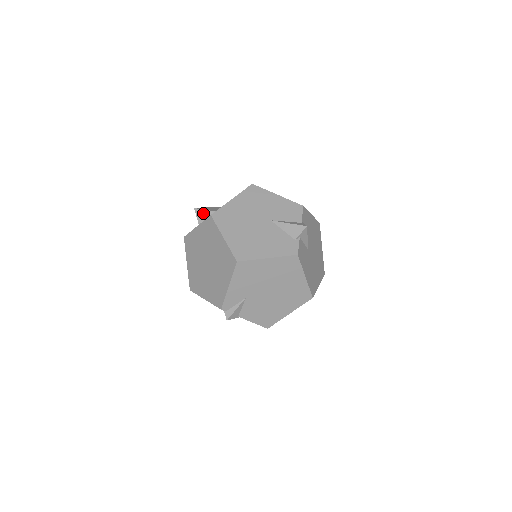
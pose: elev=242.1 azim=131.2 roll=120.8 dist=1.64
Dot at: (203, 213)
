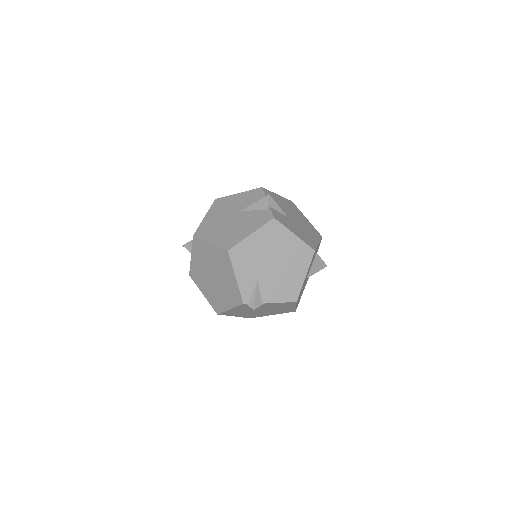
Dot at: (191, 244)
